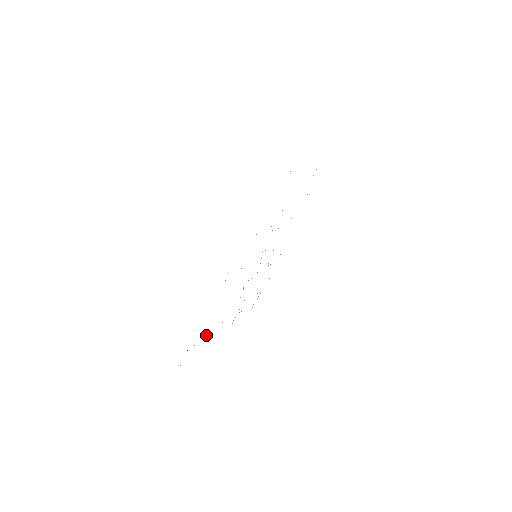
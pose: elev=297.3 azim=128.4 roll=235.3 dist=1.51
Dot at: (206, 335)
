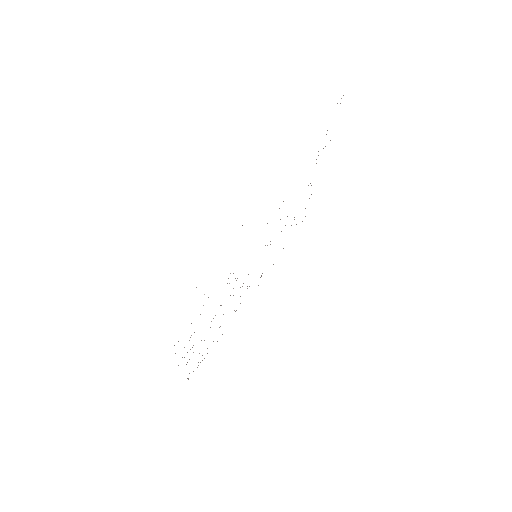
Dot at: occluded
